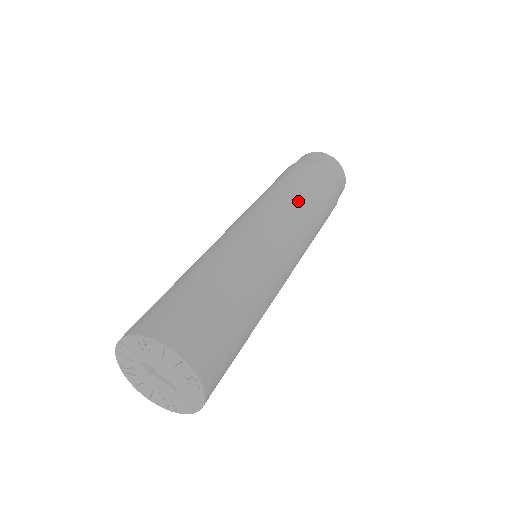
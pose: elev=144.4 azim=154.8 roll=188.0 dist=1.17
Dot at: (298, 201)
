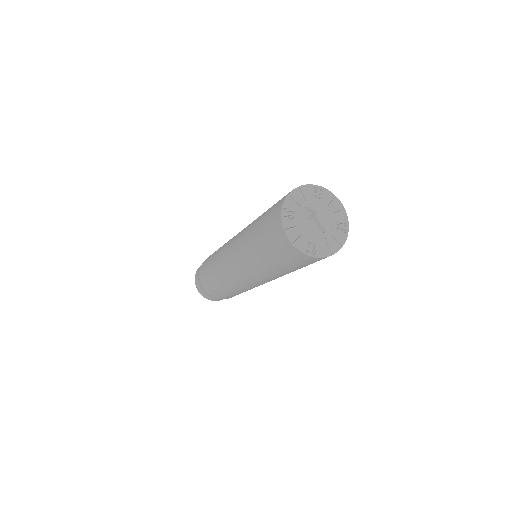
Dot at: occluded
